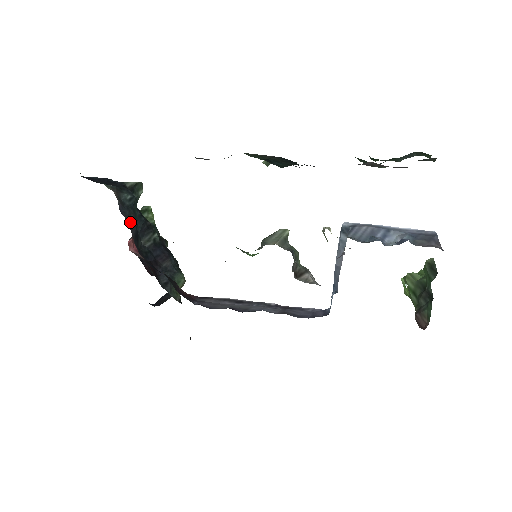
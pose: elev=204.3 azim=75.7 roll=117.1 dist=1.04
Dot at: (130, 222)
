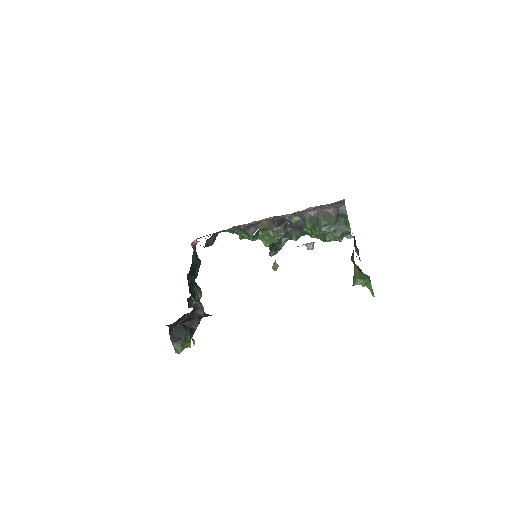
Dot at: occluded
